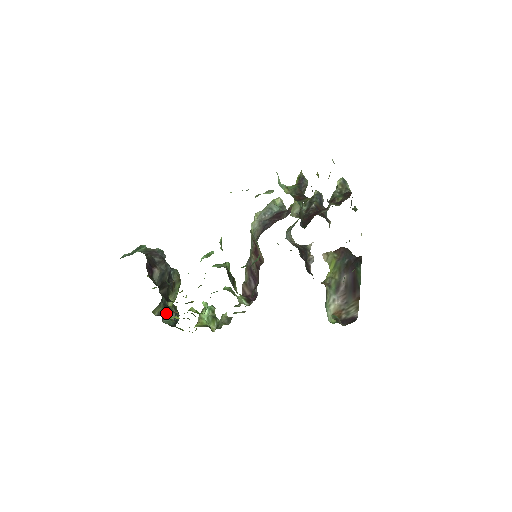
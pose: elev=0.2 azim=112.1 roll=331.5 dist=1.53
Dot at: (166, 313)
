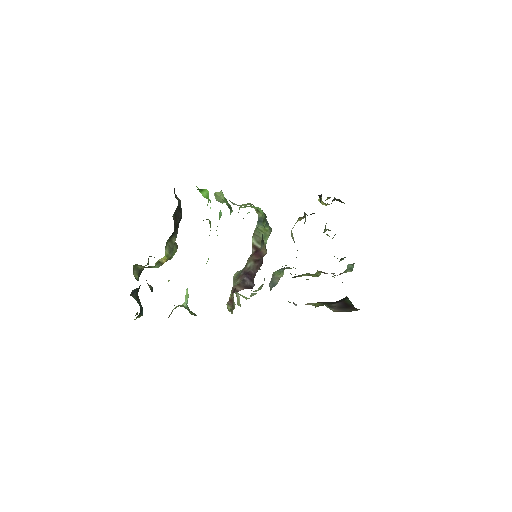
Dot at: occluded
